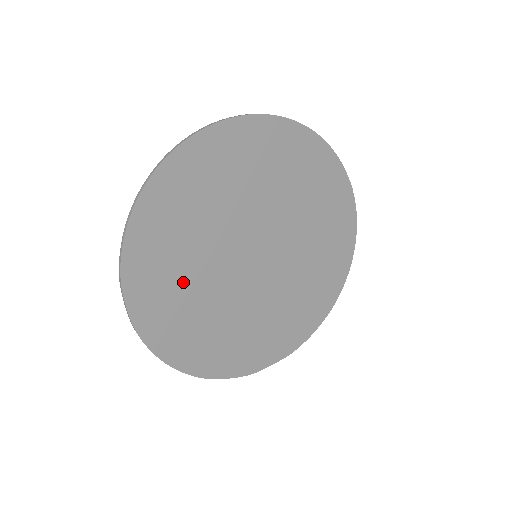
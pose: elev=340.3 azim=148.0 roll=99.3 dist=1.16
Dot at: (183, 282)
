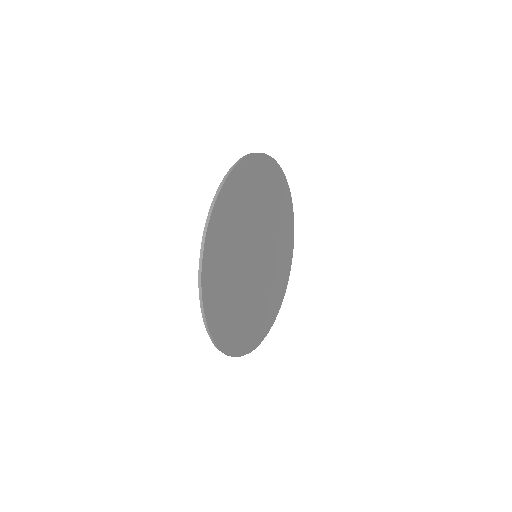
Dot at: (228, 251)
